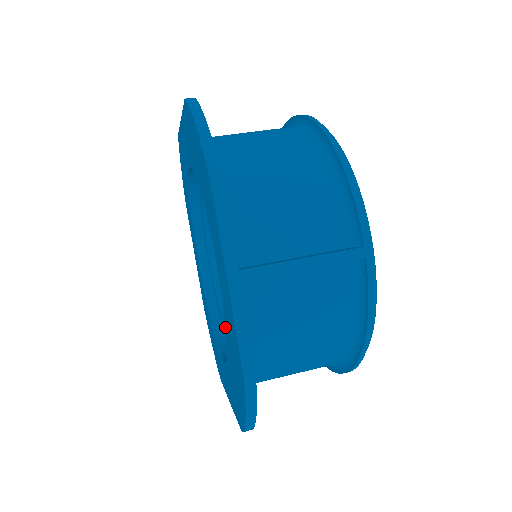
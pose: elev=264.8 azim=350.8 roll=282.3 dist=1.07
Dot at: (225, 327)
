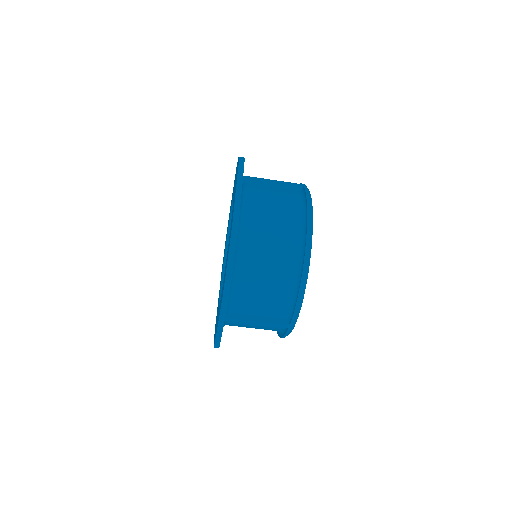
Dot at: occluded
